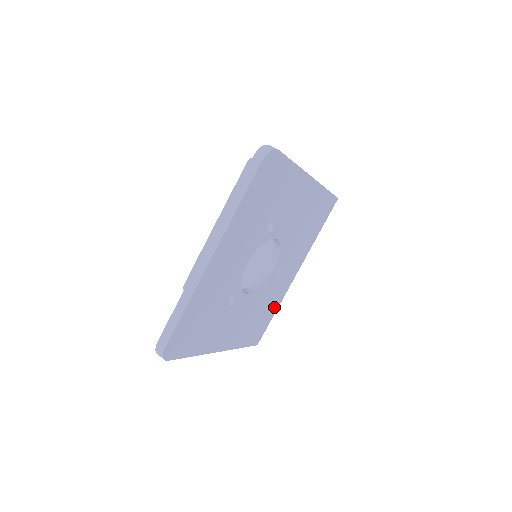
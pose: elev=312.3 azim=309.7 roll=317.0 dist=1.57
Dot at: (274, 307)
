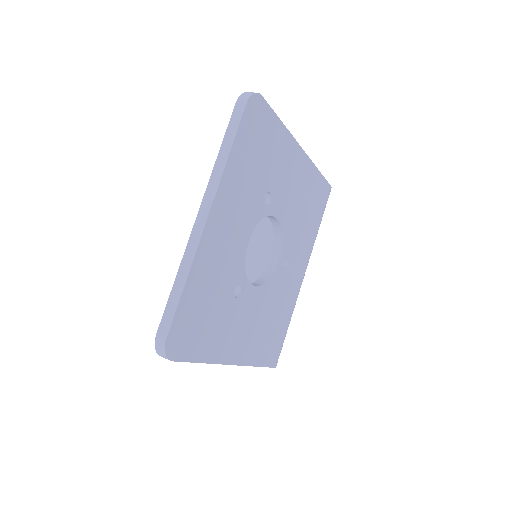
Dot at: (287, 316)
